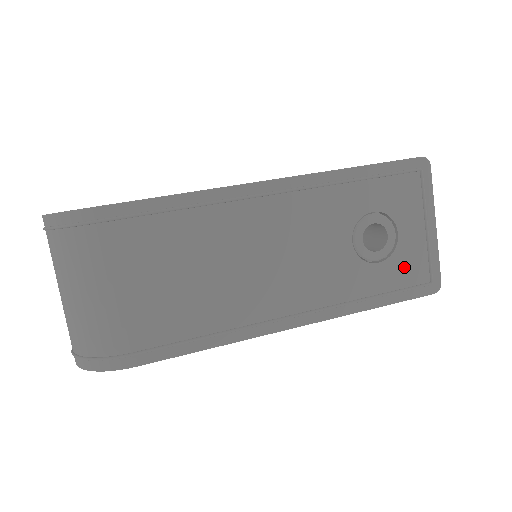
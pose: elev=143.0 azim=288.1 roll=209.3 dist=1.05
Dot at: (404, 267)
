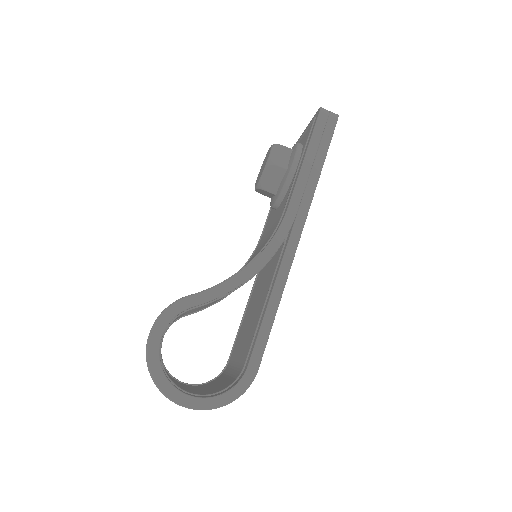
Dot at: occluded
